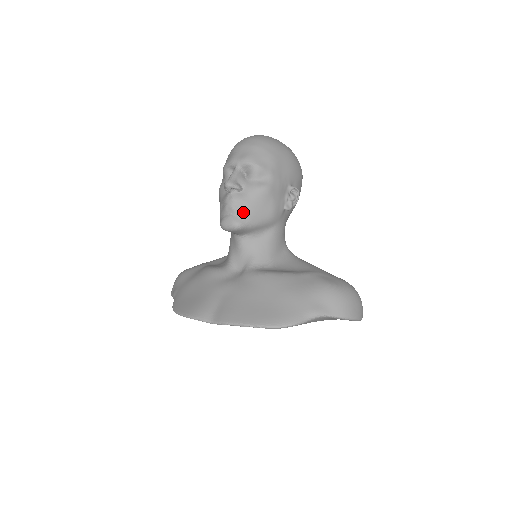
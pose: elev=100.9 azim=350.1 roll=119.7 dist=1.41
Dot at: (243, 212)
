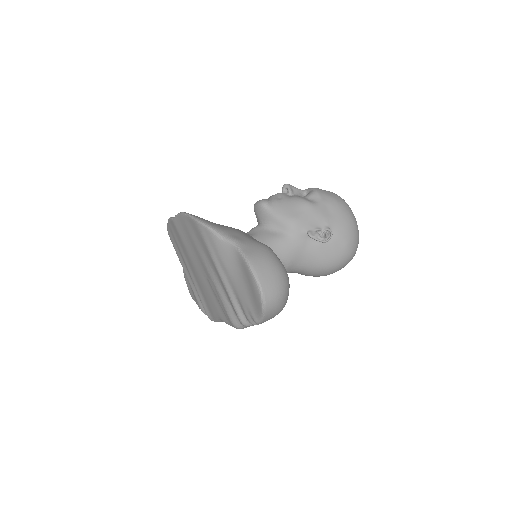
Dot at: (276, 200)
